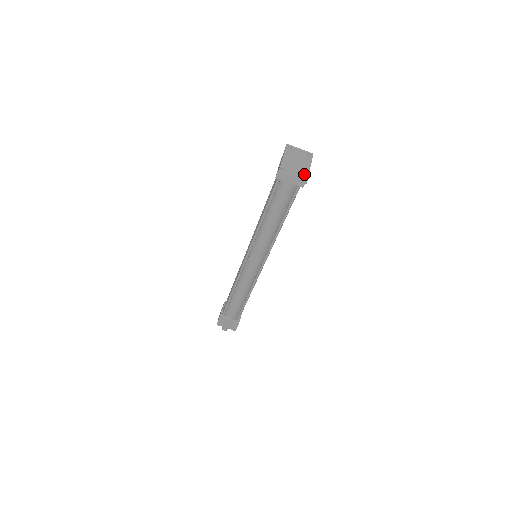
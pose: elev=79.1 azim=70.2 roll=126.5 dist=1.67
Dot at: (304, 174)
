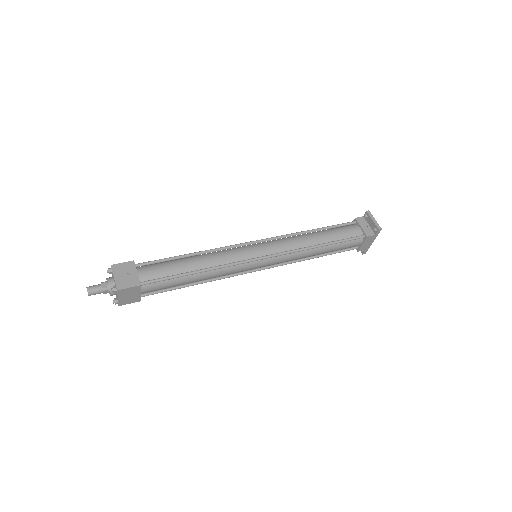
Dot at: occluded
